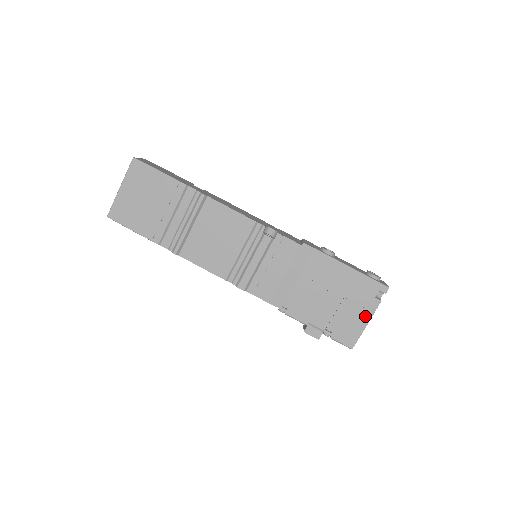
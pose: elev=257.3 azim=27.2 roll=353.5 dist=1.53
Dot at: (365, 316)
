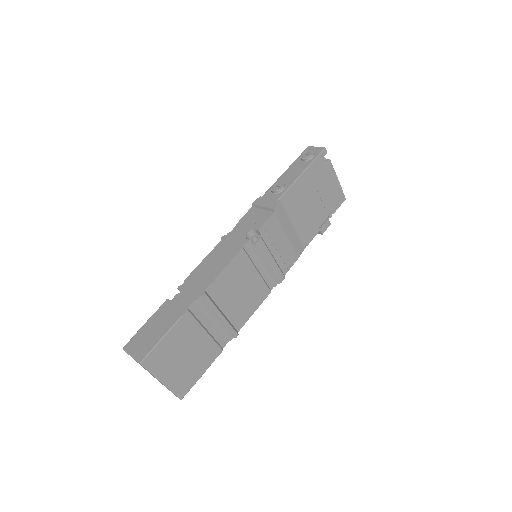
Dot at: (333, 178)
